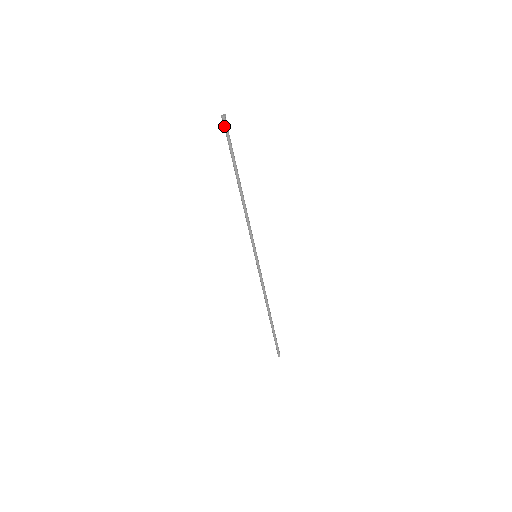
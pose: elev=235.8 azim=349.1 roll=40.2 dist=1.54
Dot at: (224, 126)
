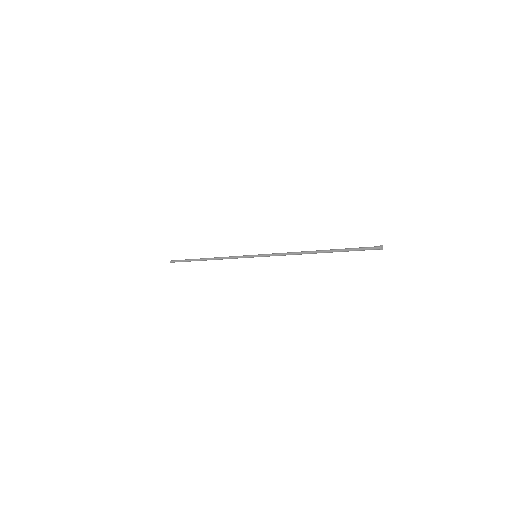
Dot at: (372, 249)
